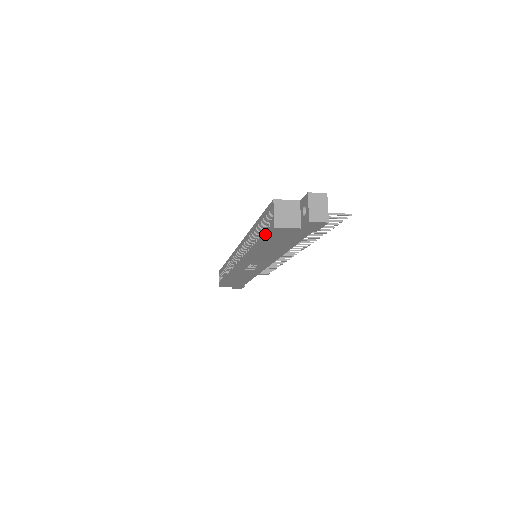
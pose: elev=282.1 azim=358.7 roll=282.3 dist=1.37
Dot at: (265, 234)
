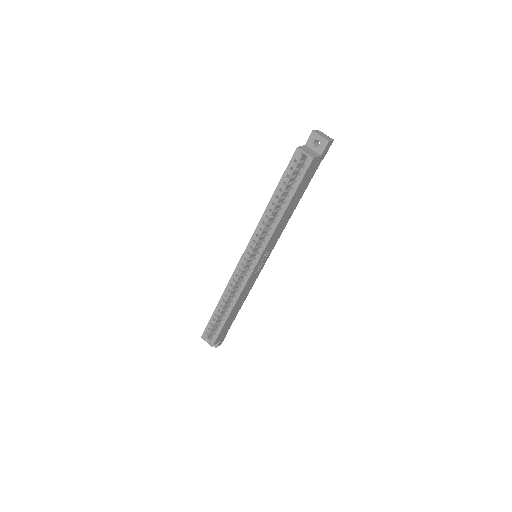
Dot at: (300, 179)
